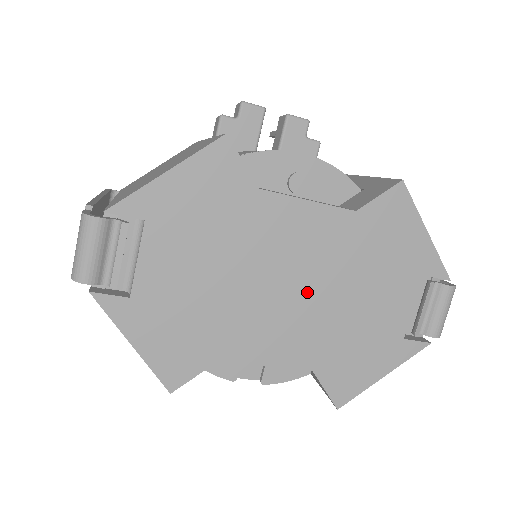
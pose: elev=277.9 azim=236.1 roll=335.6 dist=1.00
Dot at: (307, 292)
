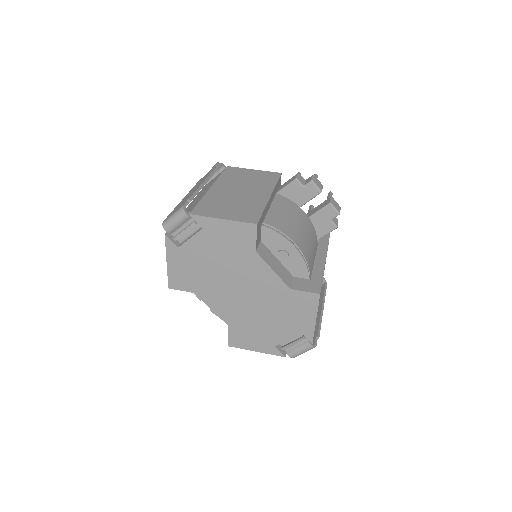
Dot at: (247, 299)
